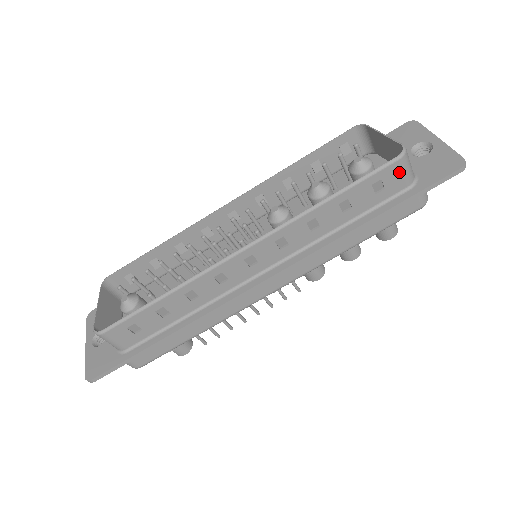
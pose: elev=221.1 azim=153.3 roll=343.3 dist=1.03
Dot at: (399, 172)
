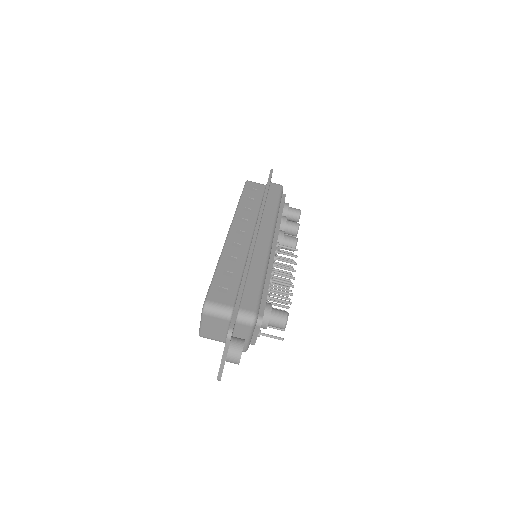
Dot at: (254, 184)
